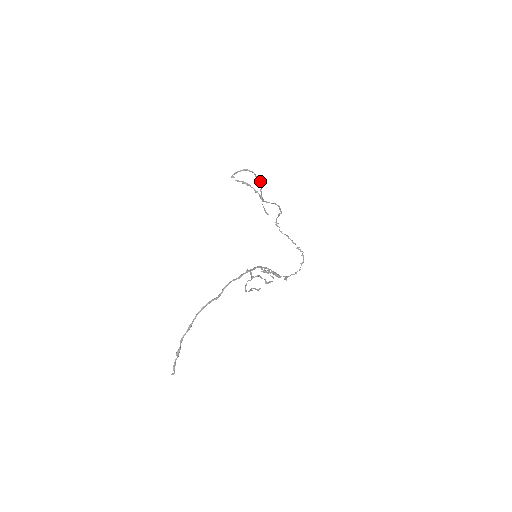
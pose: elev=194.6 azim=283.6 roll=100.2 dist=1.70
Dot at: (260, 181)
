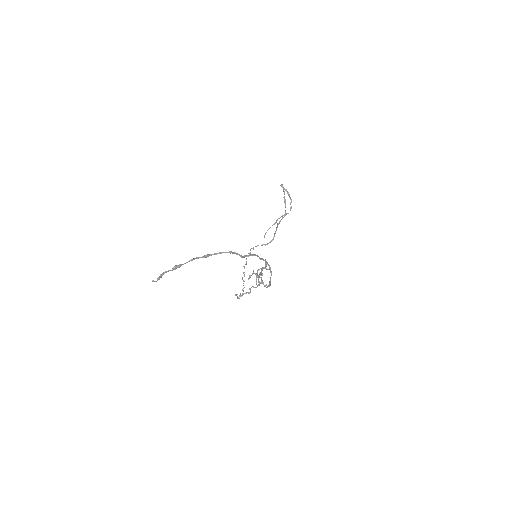
Dot at: occluded
